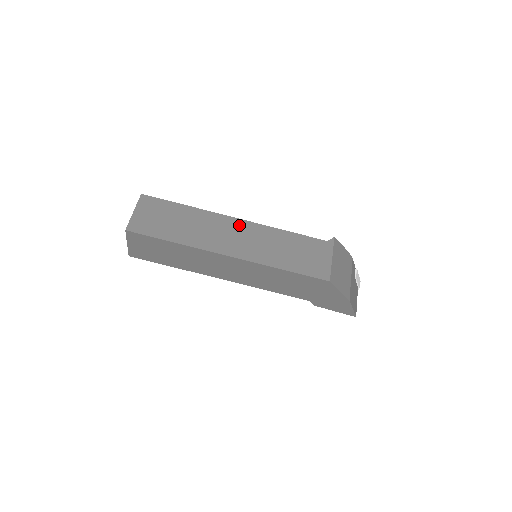
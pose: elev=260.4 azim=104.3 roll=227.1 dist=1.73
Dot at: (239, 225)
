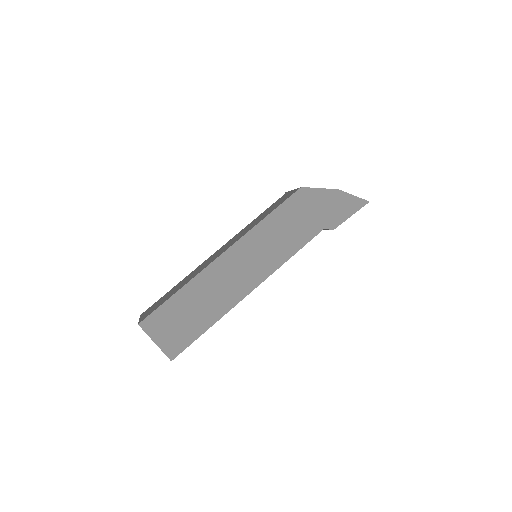
Dot at: (218, 250)
